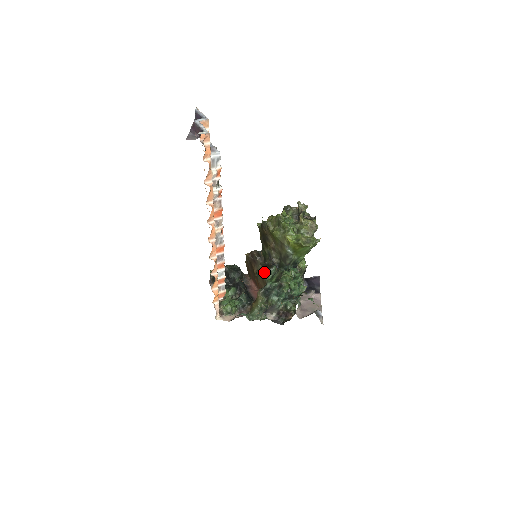
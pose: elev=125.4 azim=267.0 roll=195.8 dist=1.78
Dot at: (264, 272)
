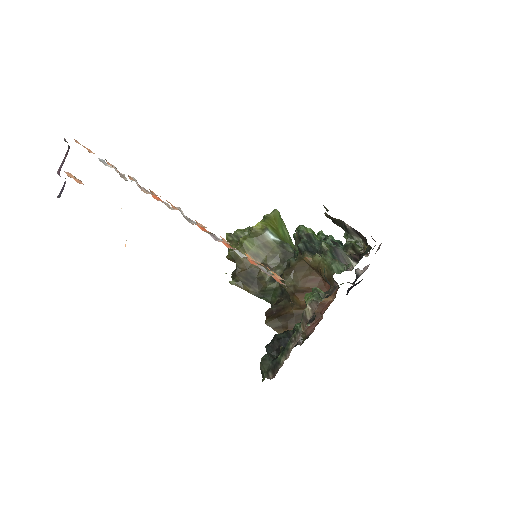
Dot at: (287, 267)
